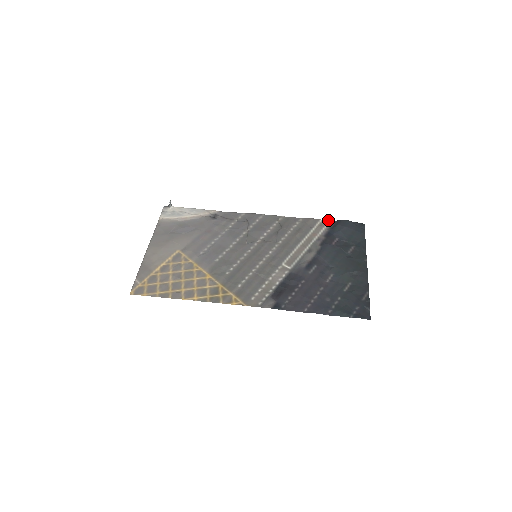
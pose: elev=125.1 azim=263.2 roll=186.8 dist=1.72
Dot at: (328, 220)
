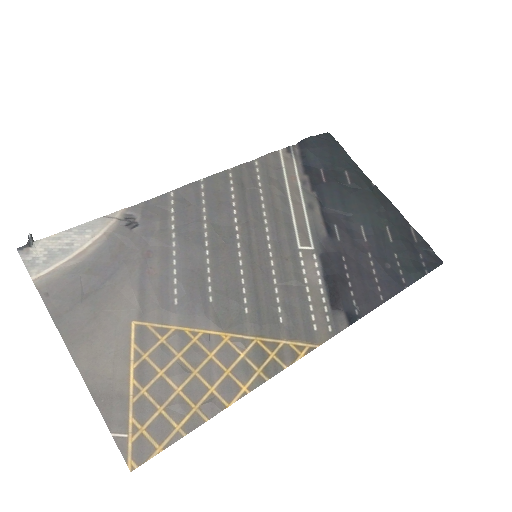
Dot at: (288, 147)
